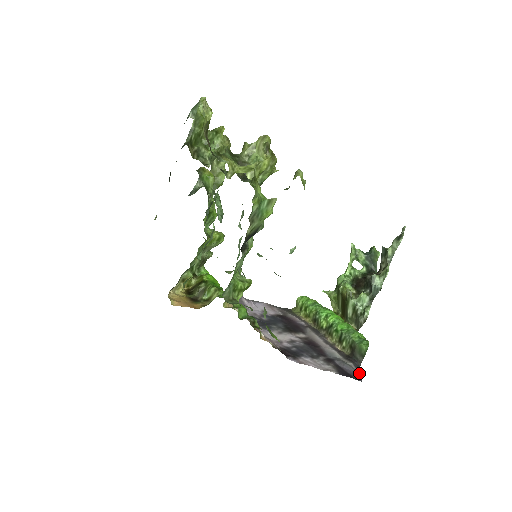
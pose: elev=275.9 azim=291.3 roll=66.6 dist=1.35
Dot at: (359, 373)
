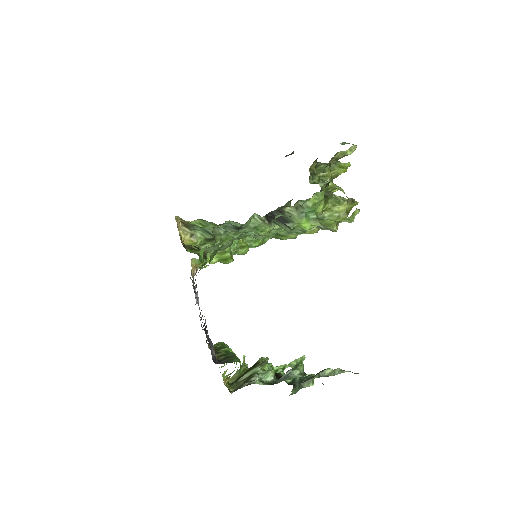
Dot at: occluded
